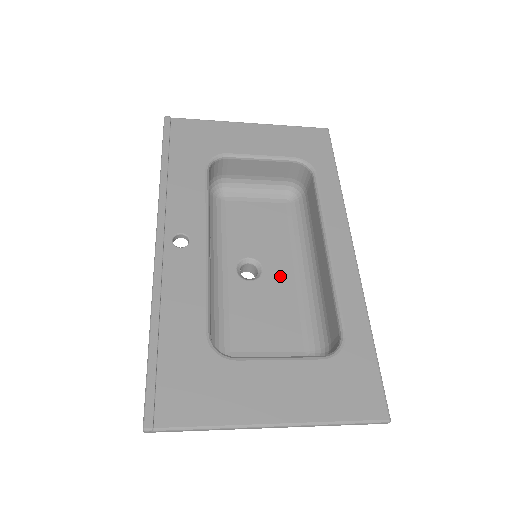
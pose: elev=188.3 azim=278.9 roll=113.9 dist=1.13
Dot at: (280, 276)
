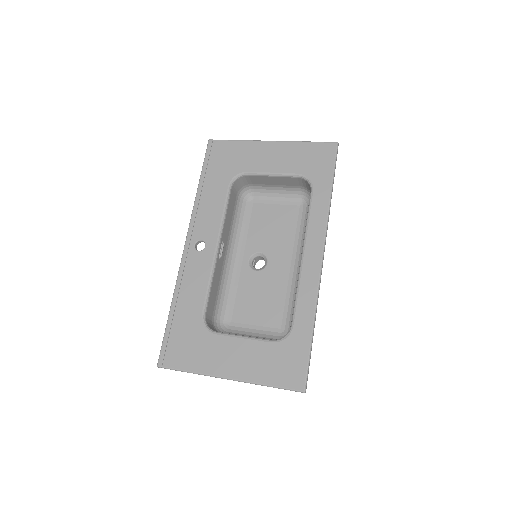
Dot at: (279, 269)
